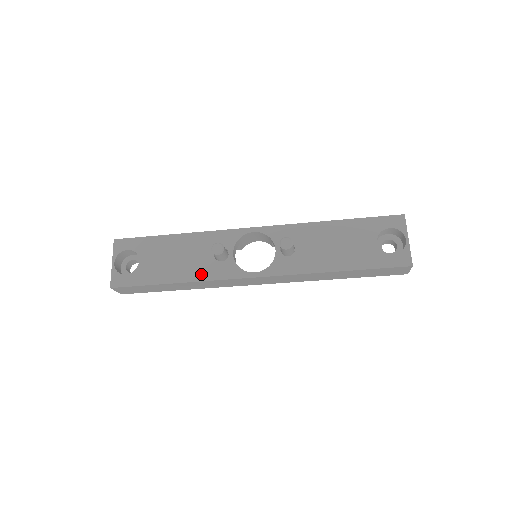
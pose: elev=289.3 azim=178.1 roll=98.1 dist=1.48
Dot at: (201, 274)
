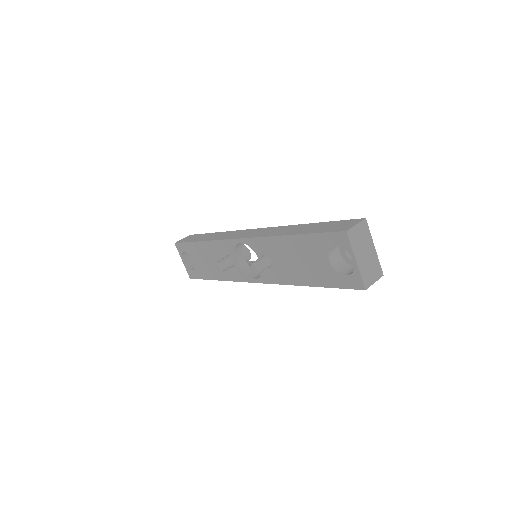
Dot at: (226, 276)
